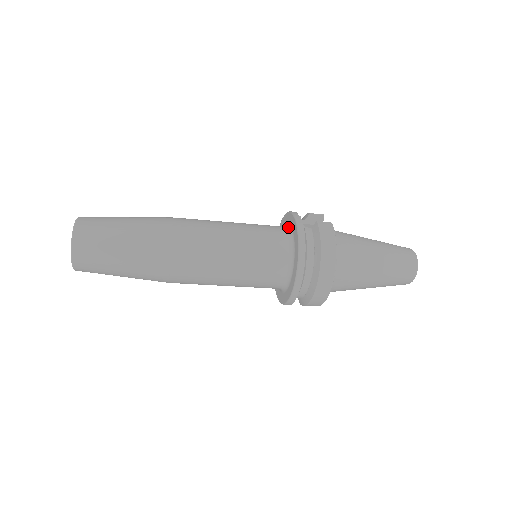
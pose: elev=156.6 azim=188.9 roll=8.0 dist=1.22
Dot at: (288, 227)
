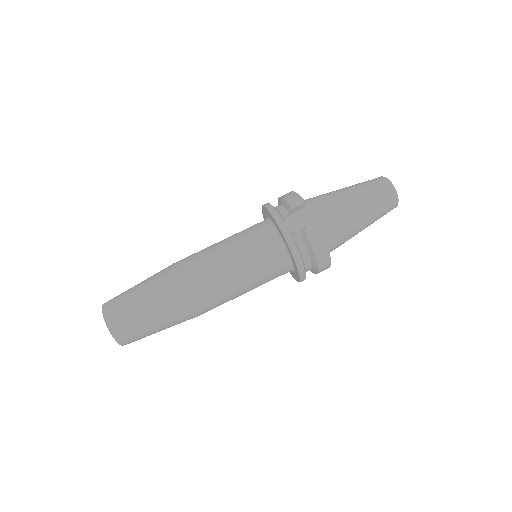
Dot at: (277, 233)
